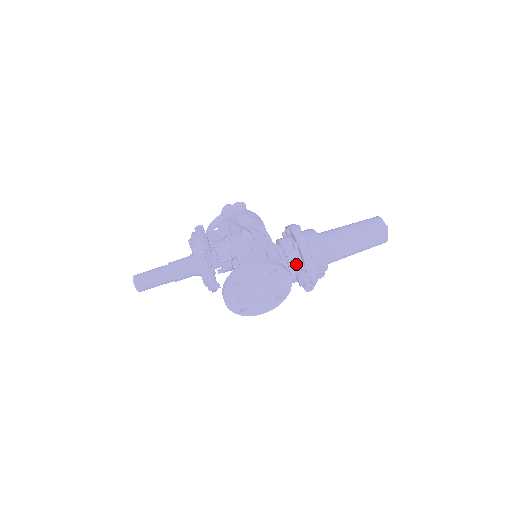
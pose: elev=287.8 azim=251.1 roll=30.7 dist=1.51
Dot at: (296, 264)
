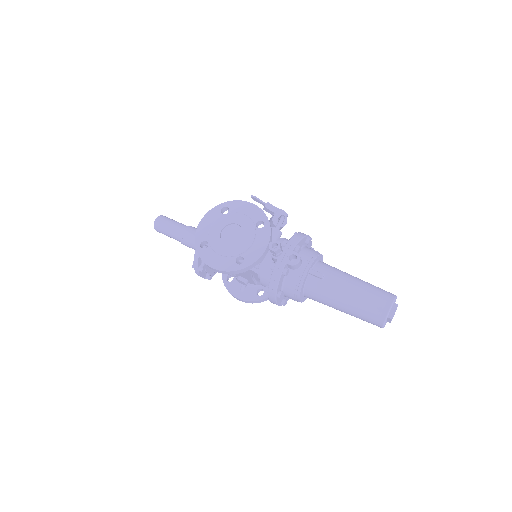
Dot at: occluded
